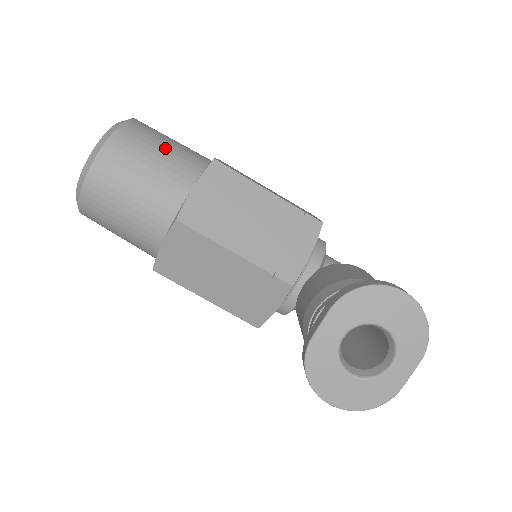
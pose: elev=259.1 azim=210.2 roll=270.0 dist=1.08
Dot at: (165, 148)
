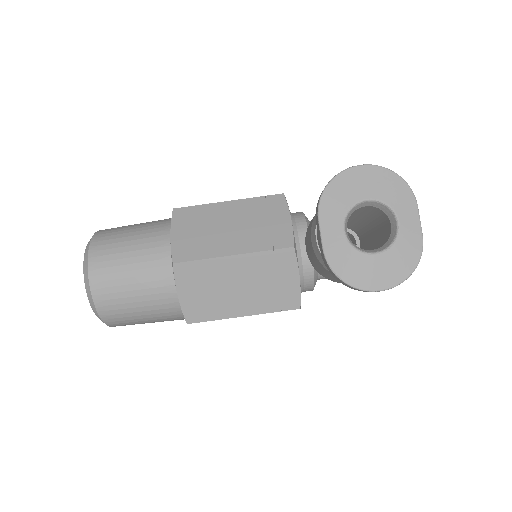
Dot at: (134, 228)
